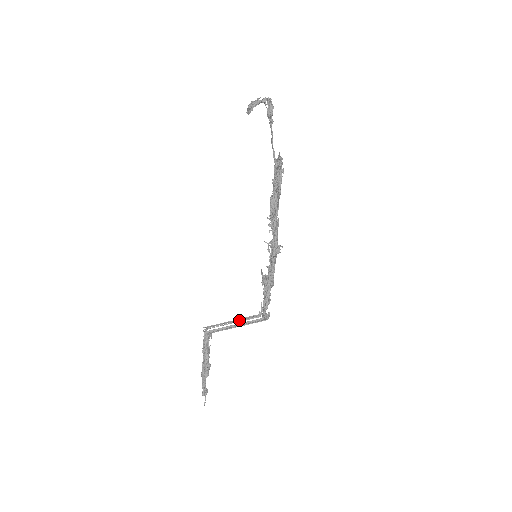
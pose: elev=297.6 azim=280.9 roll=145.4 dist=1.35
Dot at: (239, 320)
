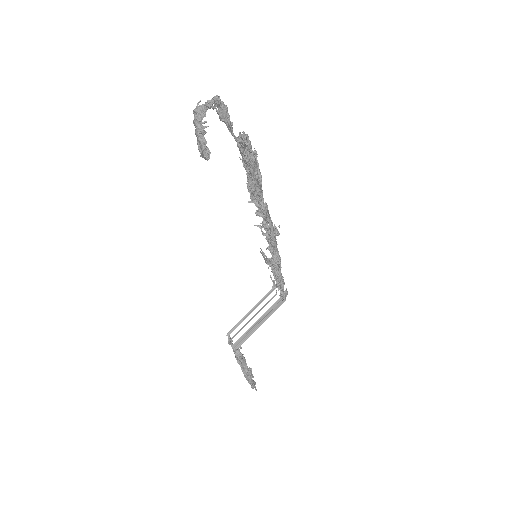
Dot at: (256, 307)
